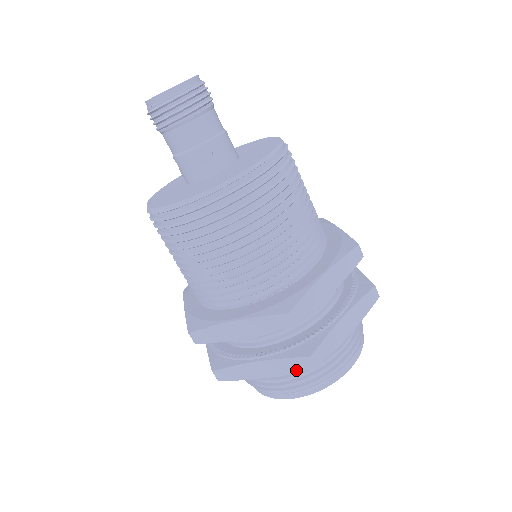
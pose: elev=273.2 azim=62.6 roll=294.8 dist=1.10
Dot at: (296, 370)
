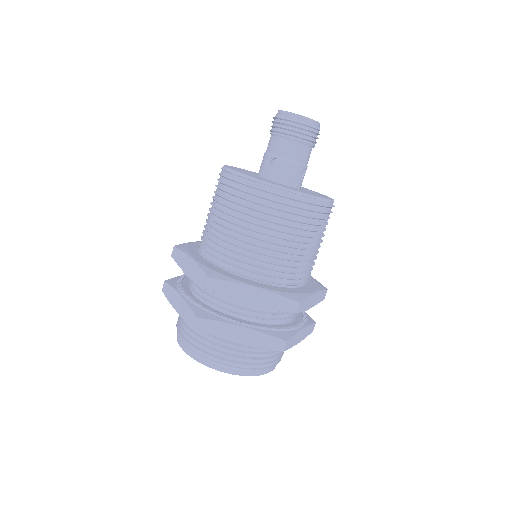
Dot at: (187, 320)
